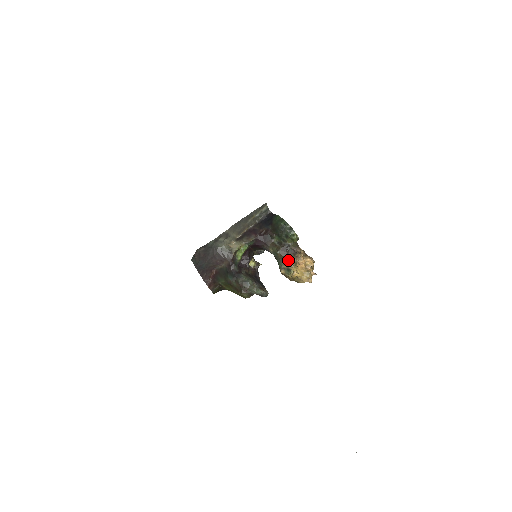
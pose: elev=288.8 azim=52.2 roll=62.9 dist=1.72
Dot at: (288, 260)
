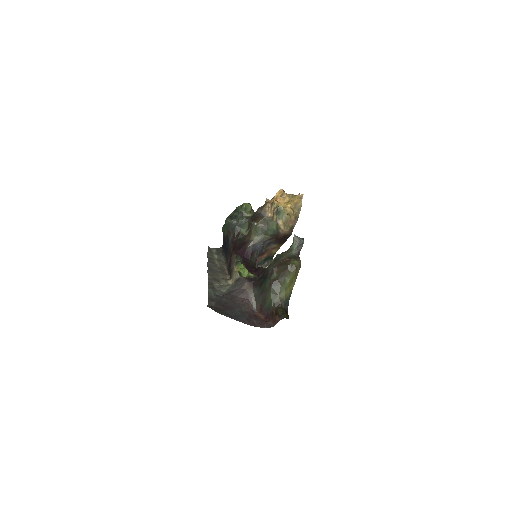
Dot at: (269, 215)
